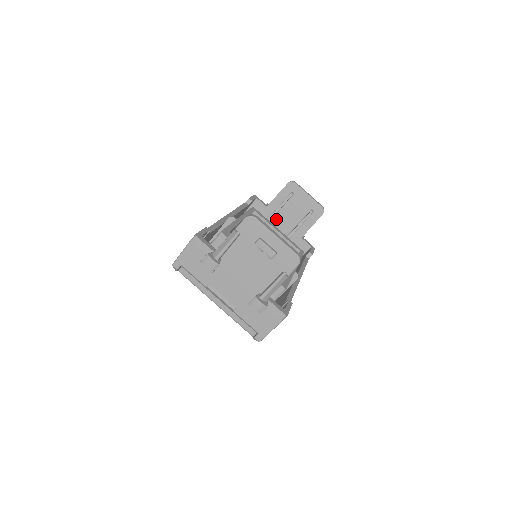
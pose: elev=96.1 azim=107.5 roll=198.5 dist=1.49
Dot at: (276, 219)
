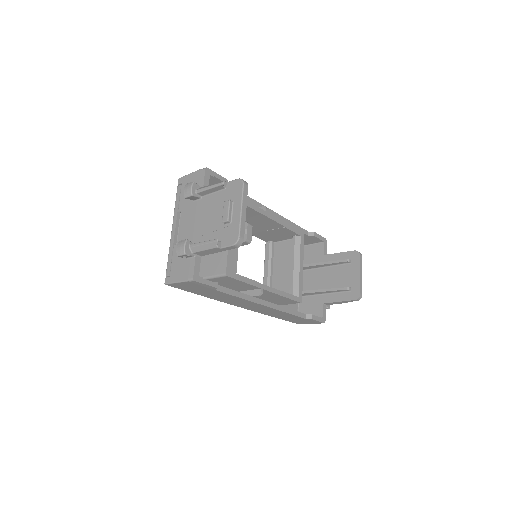
Dot at: (321, 271)
